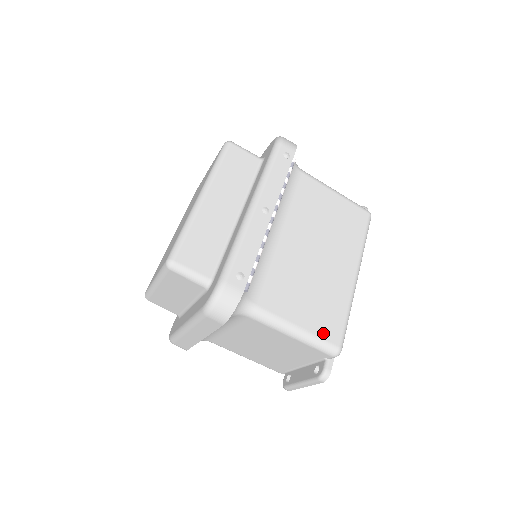
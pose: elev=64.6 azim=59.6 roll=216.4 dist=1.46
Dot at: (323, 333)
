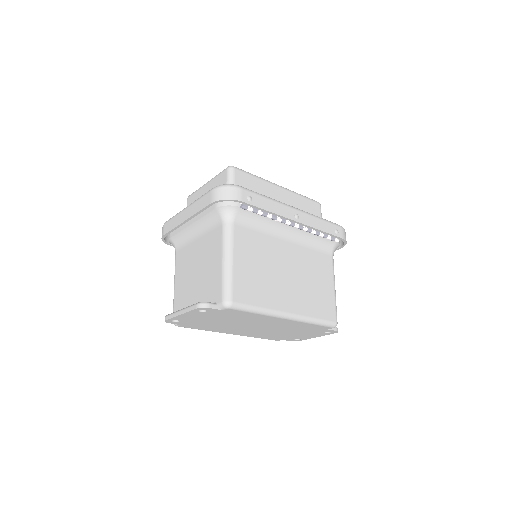
Dot at: (237, 284)
